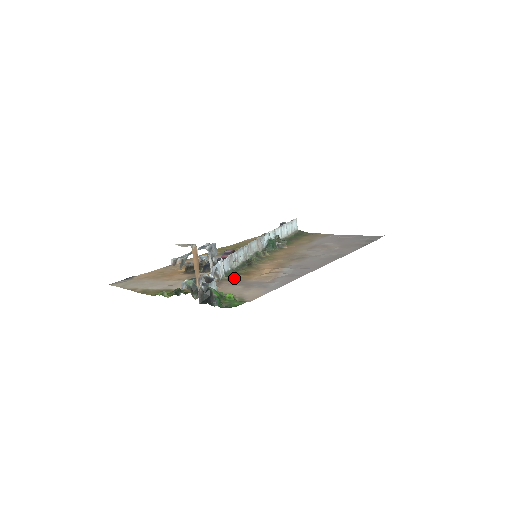
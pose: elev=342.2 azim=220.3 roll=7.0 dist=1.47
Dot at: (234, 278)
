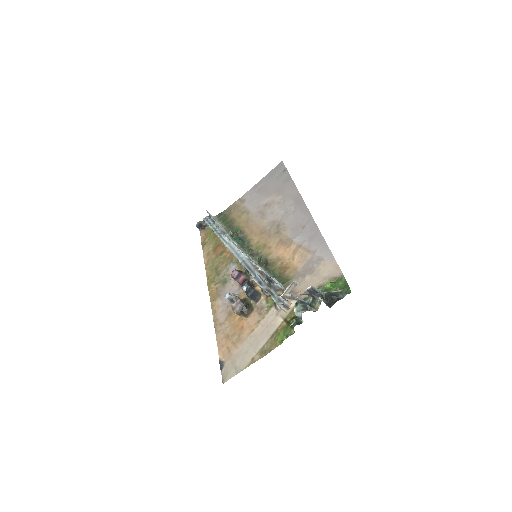
Dot at: (287, 279)
